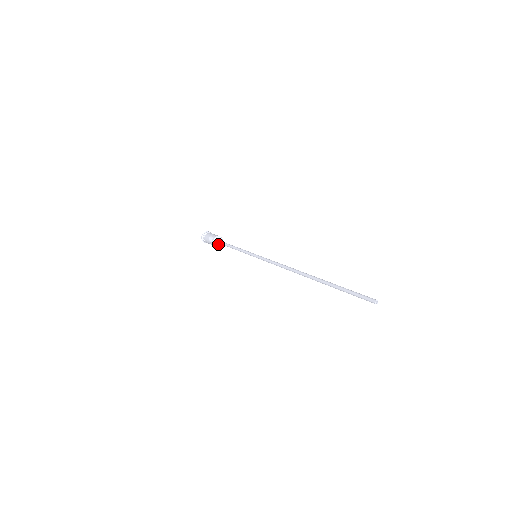
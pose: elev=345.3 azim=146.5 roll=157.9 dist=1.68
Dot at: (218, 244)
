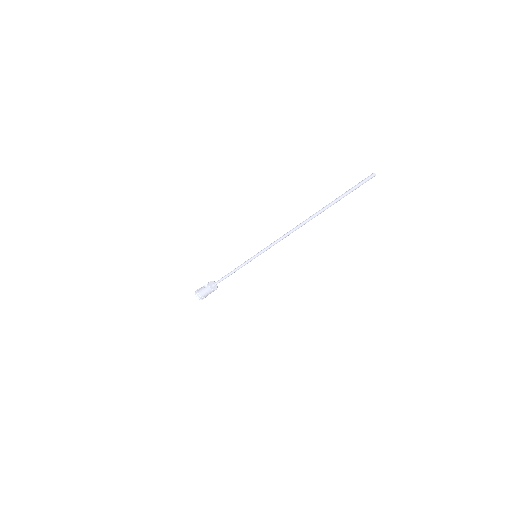
Dot at: (213, 288)
